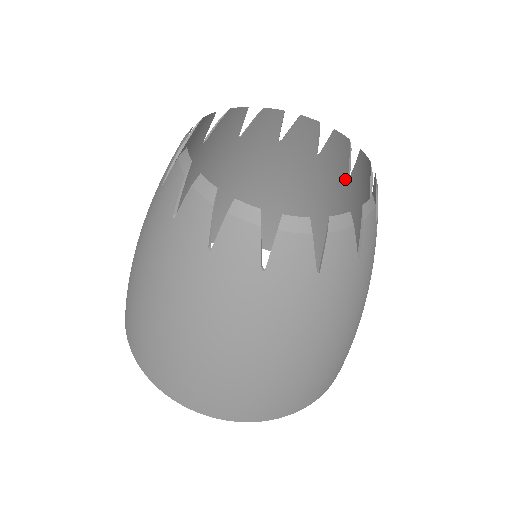
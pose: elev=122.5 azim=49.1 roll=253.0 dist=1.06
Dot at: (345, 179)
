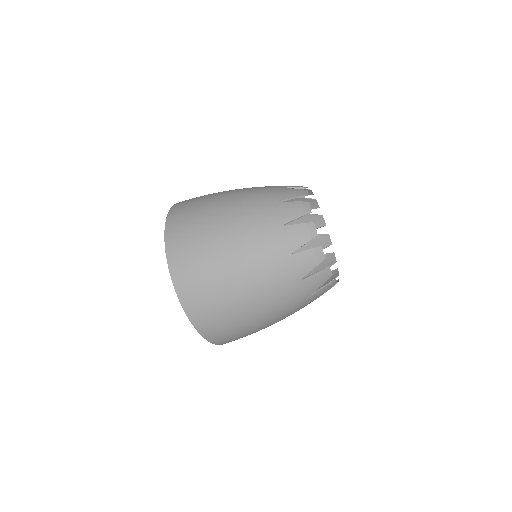
Dot at: occluded
